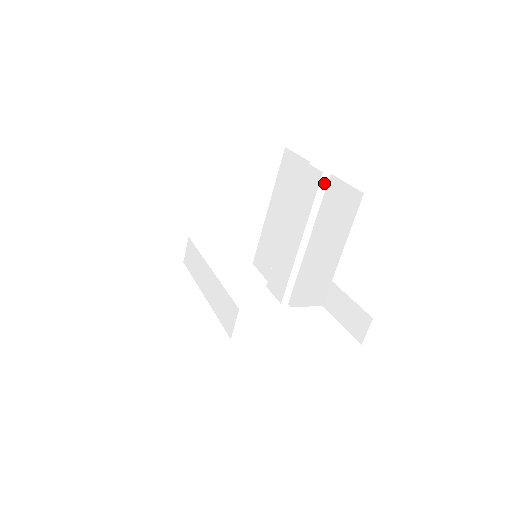
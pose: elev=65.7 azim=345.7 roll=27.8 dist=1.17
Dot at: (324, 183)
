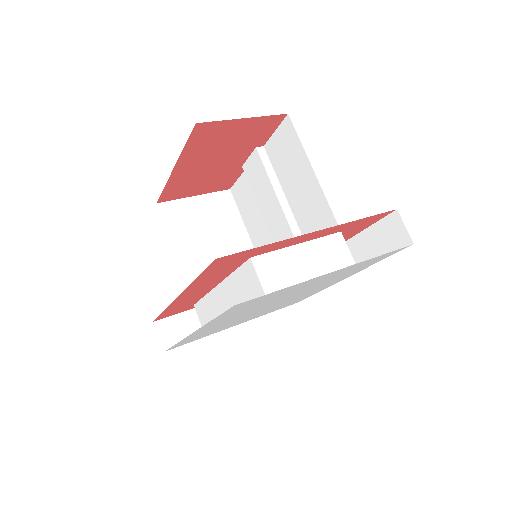
Dot at: (264, 156)
